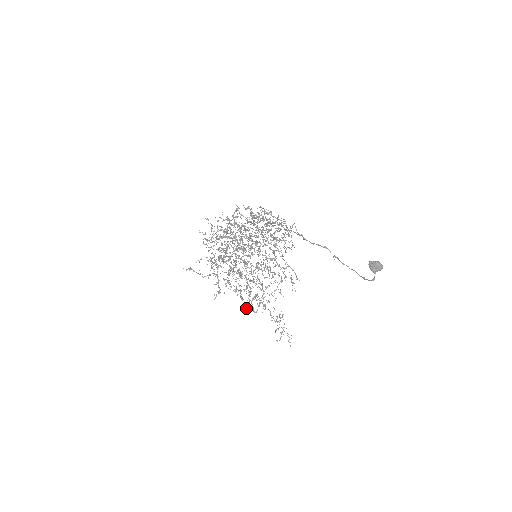
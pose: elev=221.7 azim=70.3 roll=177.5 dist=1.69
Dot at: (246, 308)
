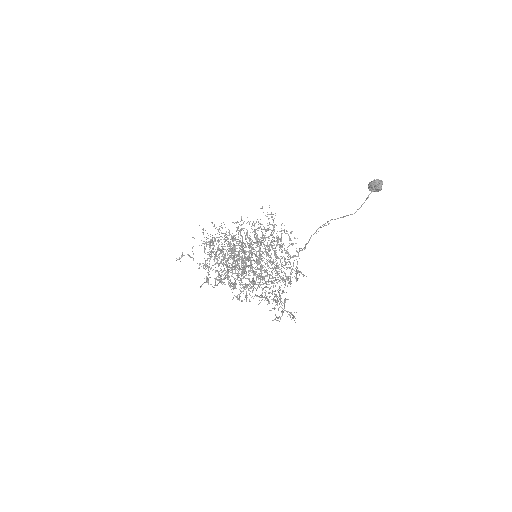
Dot at: (237, 296)
